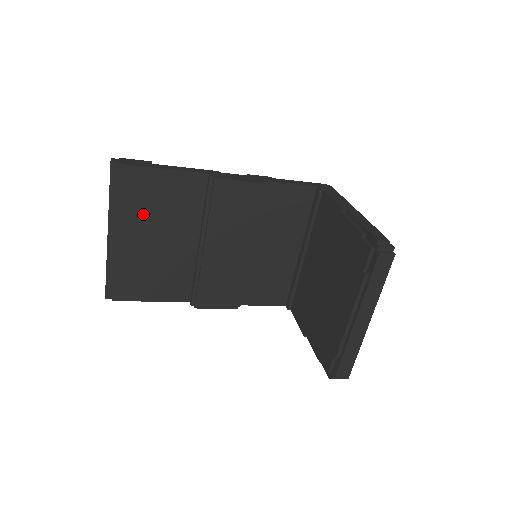
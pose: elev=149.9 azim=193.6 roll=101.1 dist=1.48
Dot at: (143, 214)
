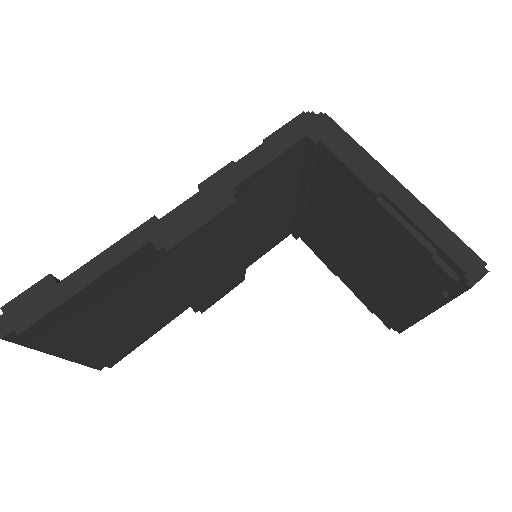
Dot at: (91, 324)
